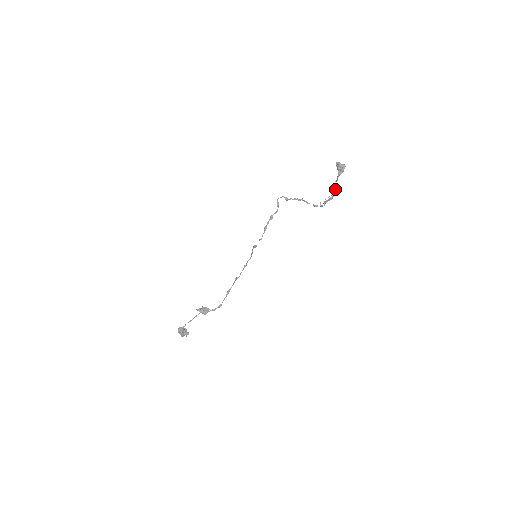
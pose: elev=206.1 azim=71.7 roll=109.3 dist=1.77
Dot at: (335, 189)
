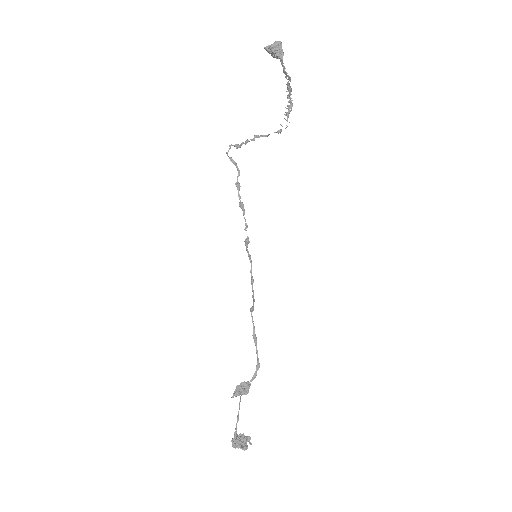
Dot at: (288, 87)
